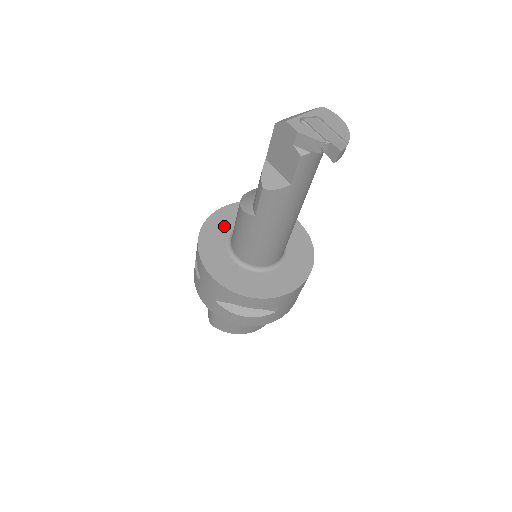
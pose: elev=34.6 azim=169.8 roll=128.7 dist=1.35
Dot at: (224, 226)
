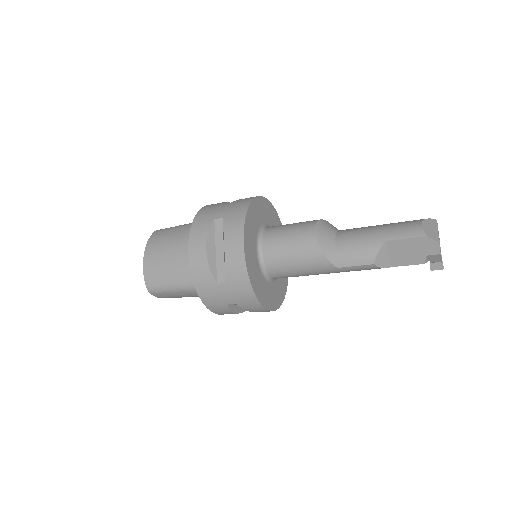
Dot at: (253, 231)
